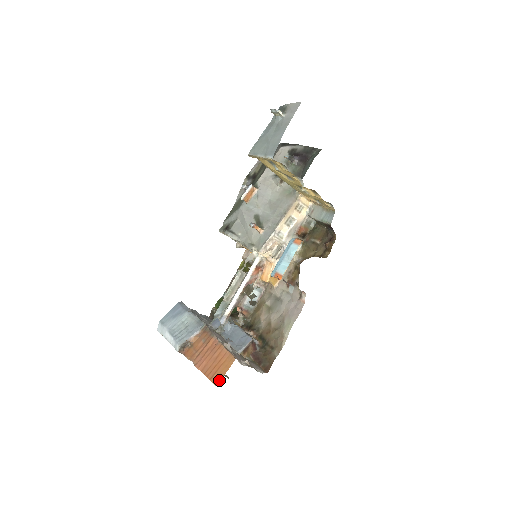
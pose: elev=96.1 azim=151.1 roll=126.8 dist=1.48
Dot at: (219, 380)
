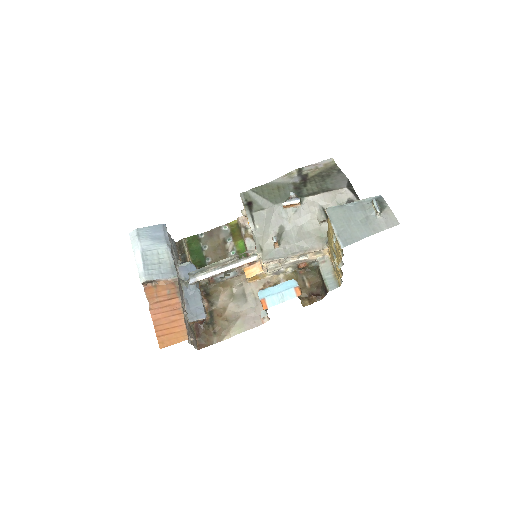
Dot at: (165, 345)
